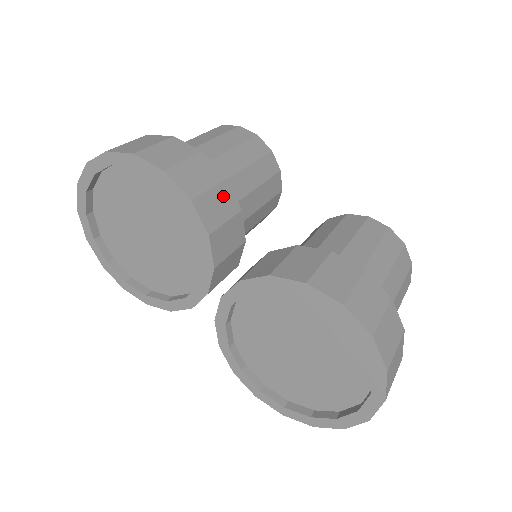
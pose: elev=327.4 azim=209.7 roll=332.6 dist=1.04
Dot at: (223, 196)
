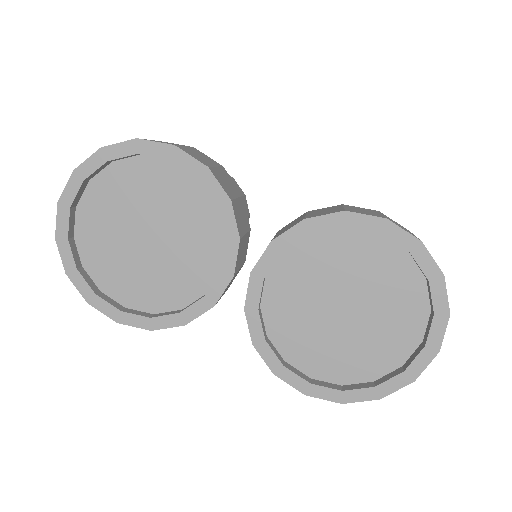
Dot at: (227, 178)
